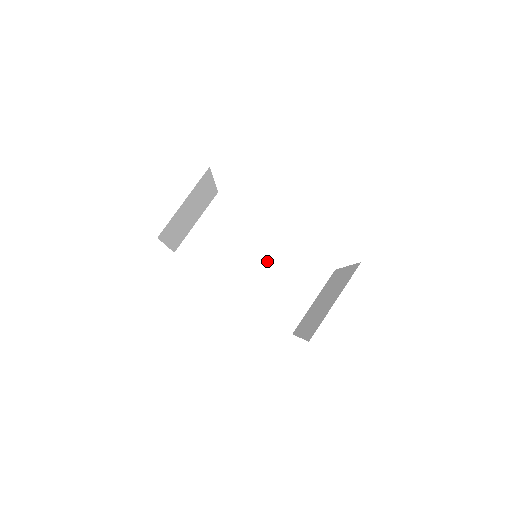
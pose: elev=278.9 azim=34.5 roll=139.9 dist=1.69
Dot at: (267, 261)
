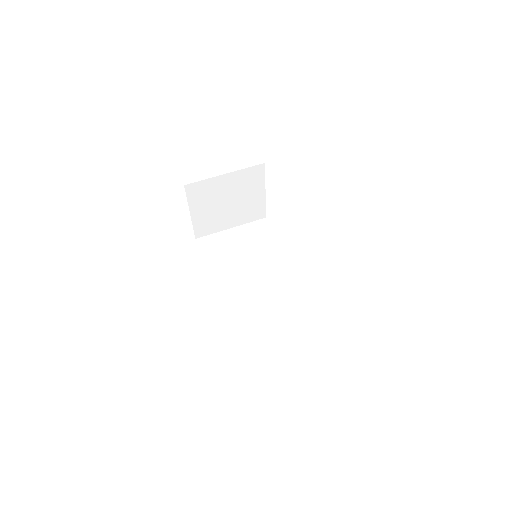
Dot at: (268, 287)
